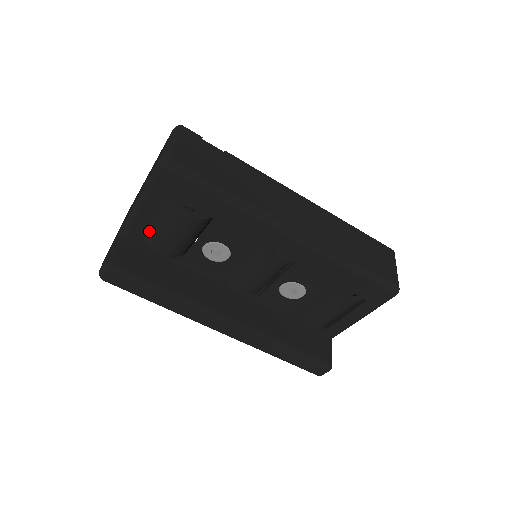
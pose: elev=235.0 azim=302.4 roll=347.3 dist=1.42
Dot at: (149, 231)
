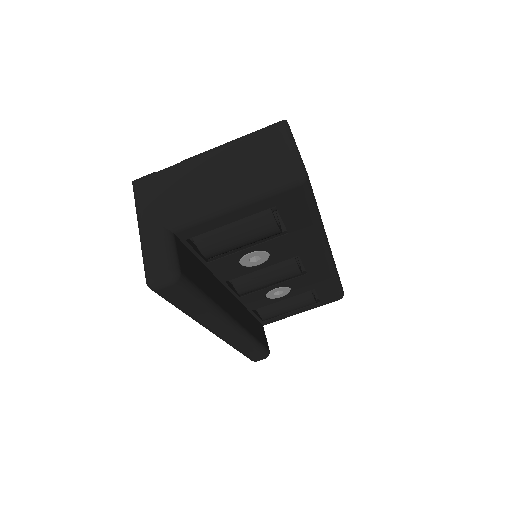
Dot at: (208, 230)
